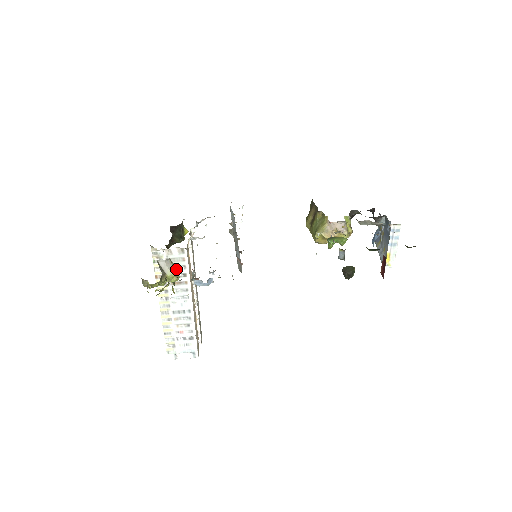
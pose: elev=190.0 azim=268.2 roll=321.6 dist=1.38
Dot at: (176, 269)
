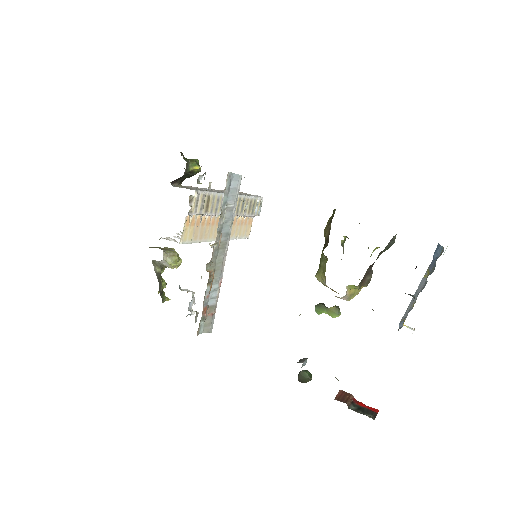
Dot at: (173, 265)
